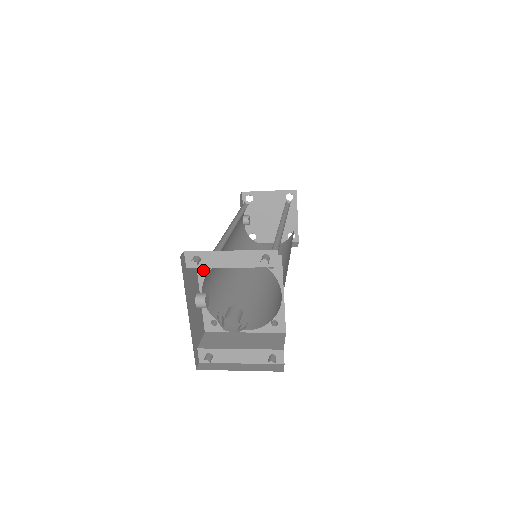
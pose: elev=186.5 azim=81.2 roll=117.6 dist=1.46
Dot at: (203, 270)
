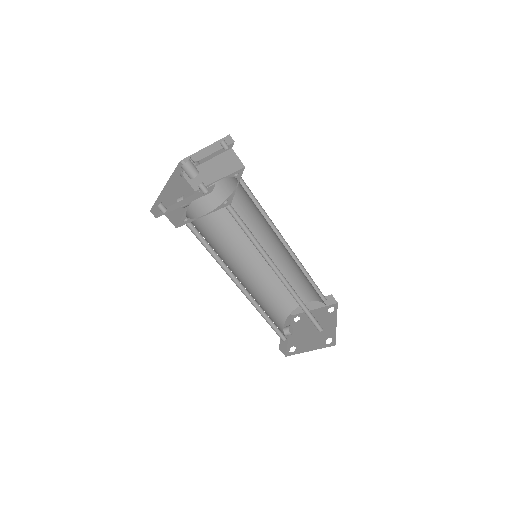
Dot at: occluded
